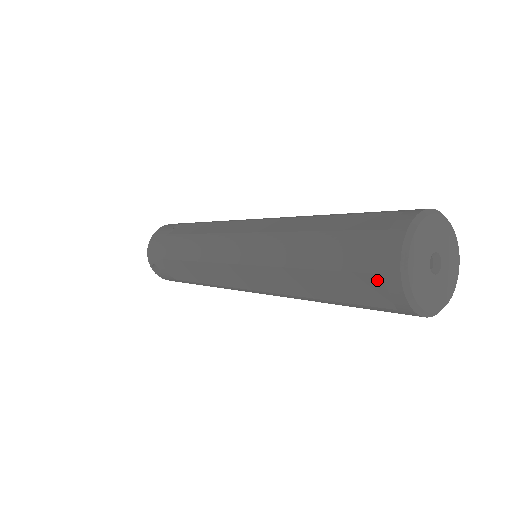
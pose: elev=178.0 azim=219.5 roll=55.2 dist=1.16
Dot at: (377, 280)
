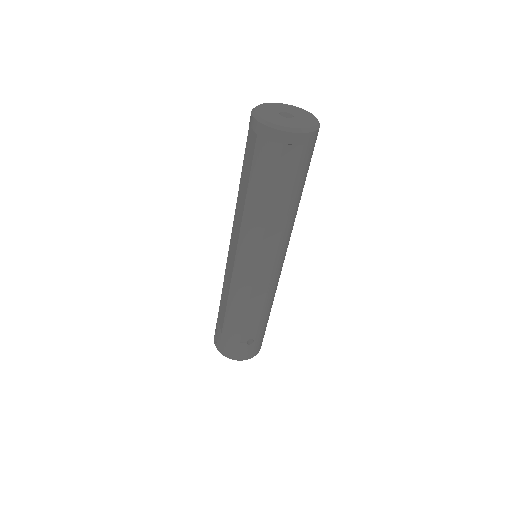
Dot at: (250, 130)
